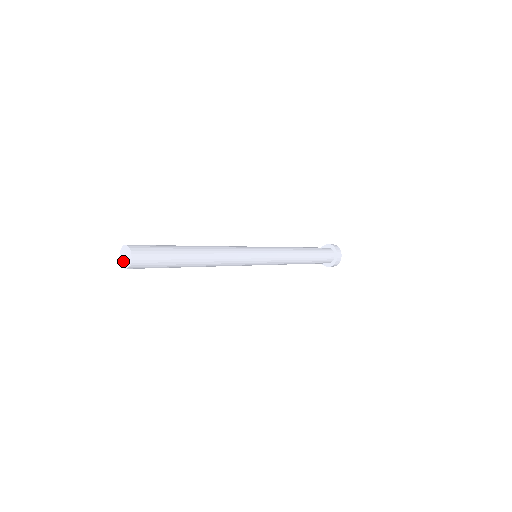
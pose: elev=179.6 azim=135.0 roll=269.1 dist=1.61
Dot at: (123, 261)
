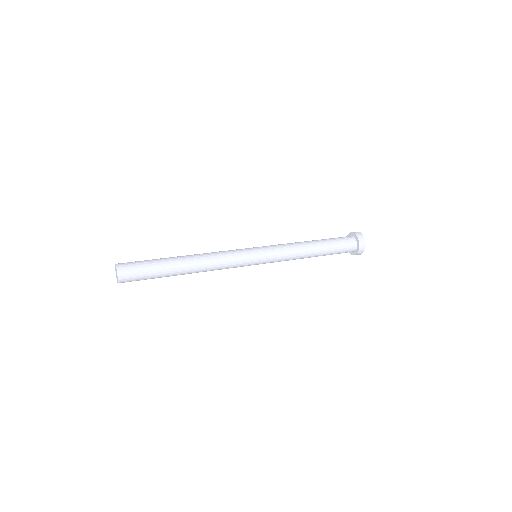
Dot at: (116, 273)
